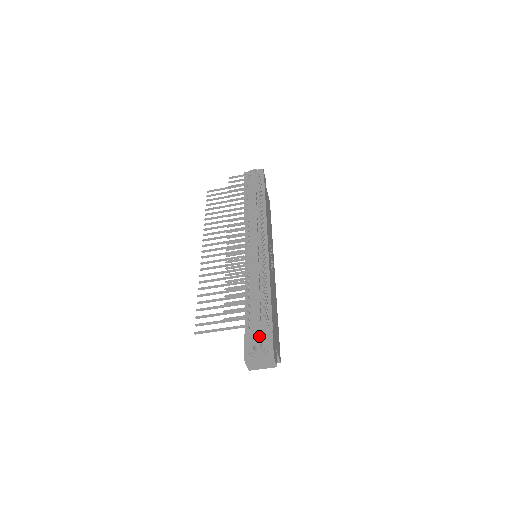
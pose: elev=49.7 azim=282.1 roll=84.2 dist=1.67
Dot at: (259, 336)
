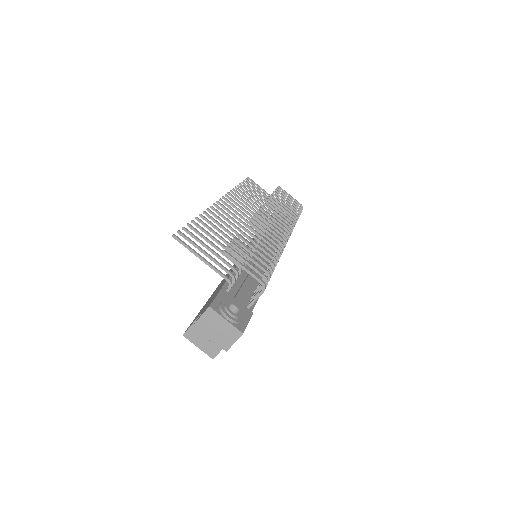
Dot at: (237, 303)
